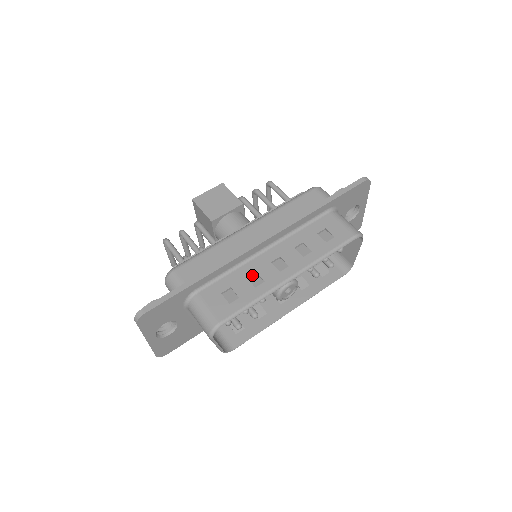
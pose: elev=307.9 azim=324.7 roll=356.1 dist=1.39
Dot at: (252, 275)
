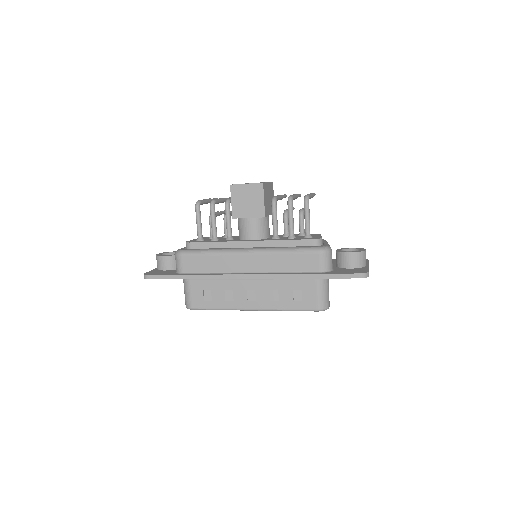
Dot at: (230, 289)
